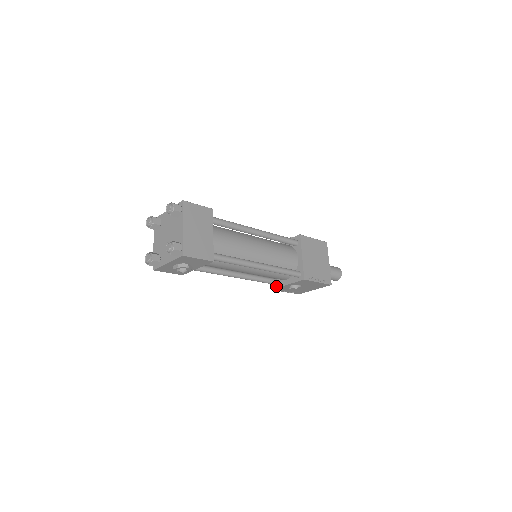
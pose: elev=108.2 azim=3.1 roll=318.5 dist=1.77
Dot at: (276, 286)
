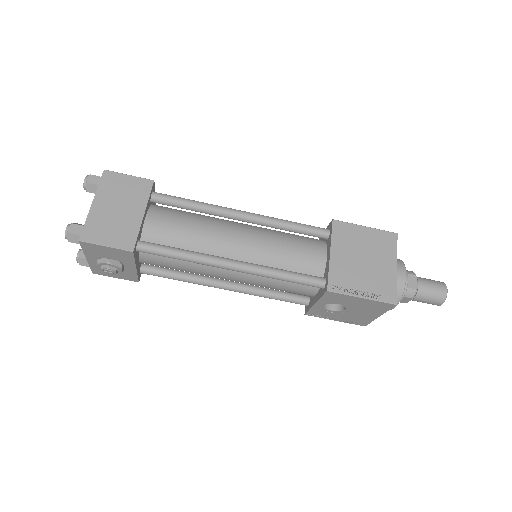
Dot at: (307, 308)
